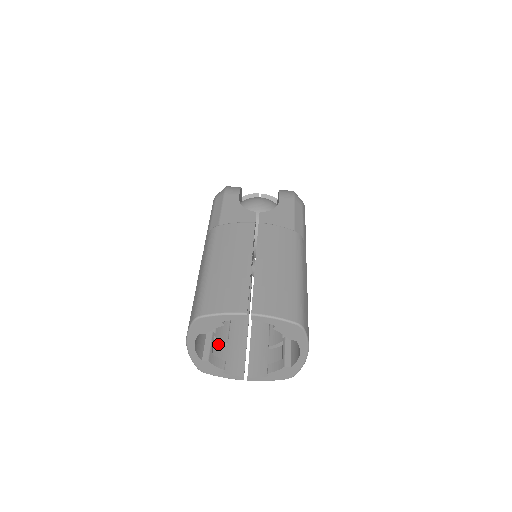
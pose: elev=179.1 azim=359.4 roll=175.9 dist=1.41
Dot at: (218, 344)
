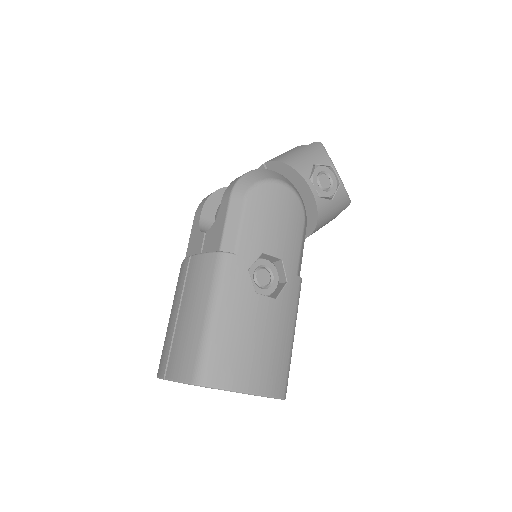
Dot at: occluded
